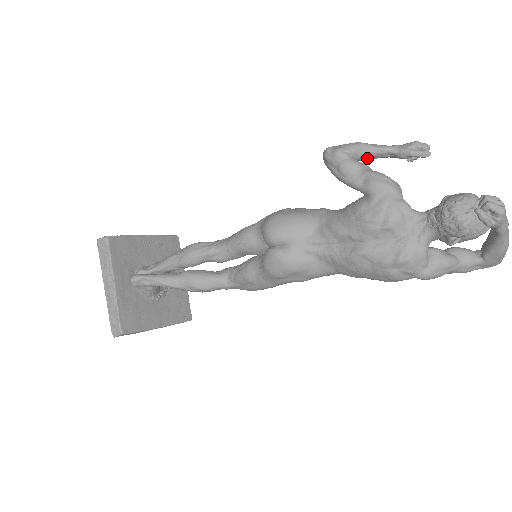
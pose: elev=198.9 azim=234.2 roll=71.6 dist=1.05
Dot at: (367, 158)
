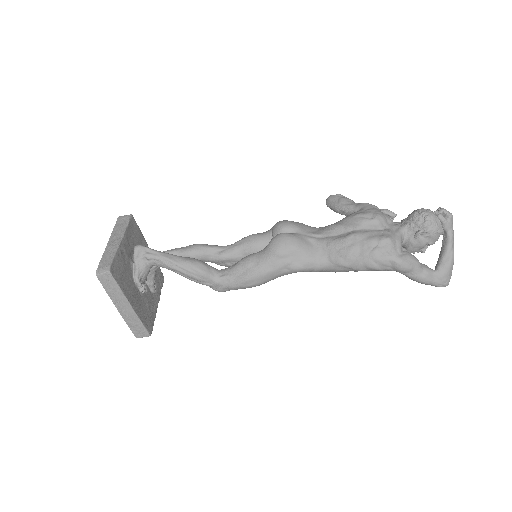
Dot at: occluded
